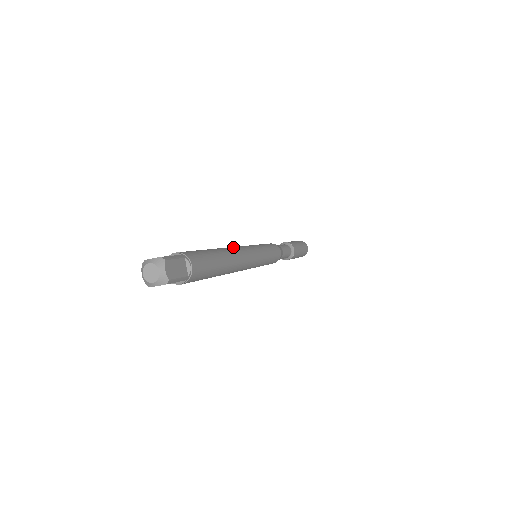
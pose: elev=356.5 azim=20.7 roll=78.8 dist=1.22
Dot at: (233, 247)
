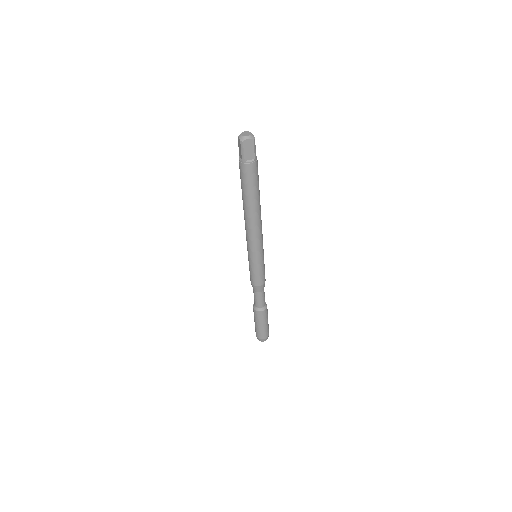
Dot at: occluded
